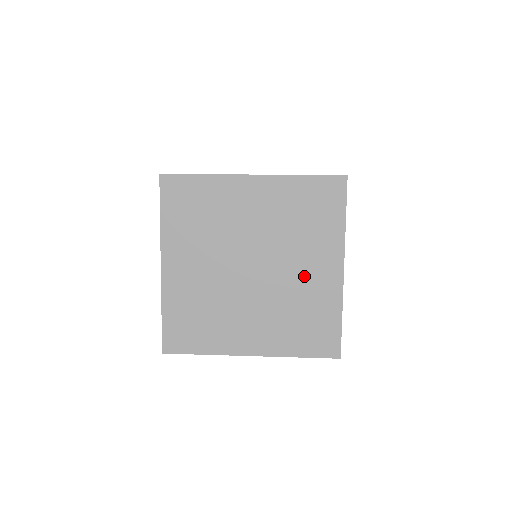
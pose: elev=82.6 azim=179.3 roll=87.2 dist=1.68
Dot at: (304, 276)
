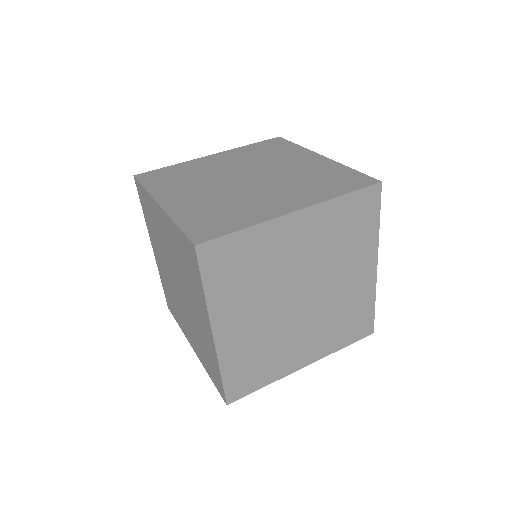
Dot at: (198, 318)
